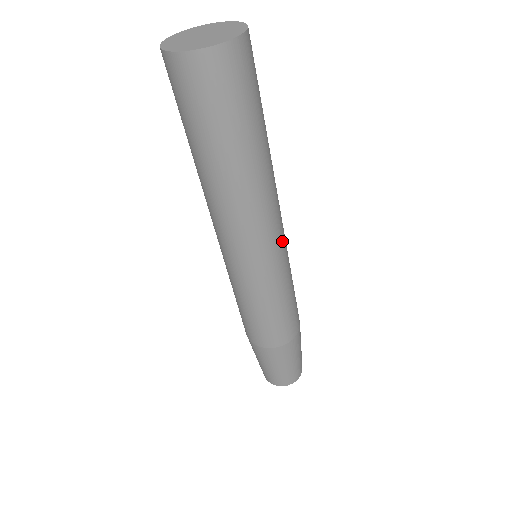
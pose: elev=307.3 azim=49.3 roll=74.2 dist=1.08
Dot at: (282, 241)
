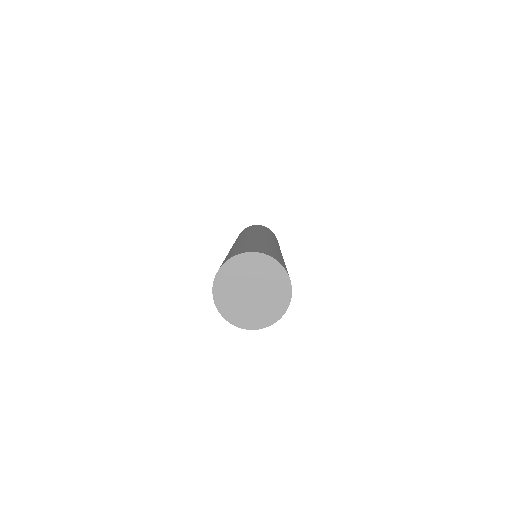
Dot at: occluded
